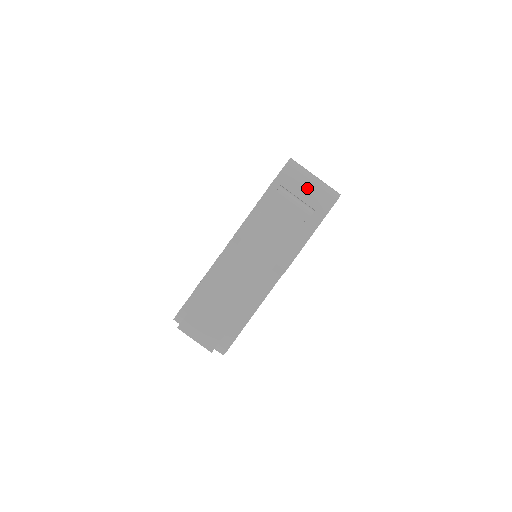
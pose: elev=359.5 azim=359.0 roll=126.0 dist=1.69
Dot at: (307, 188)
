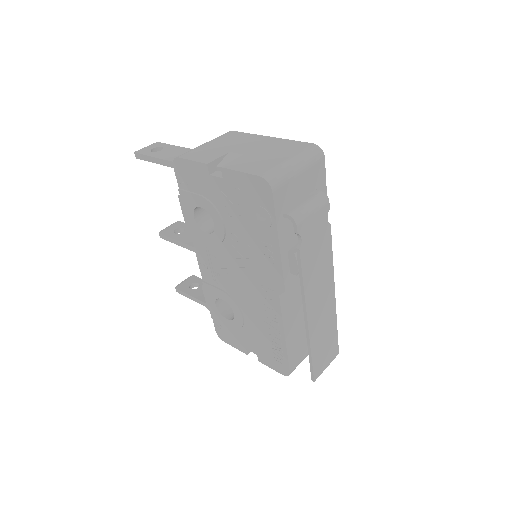
Dot at: (301, 183)
